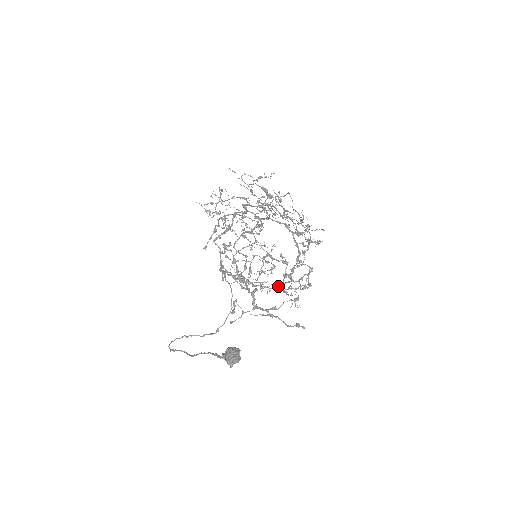
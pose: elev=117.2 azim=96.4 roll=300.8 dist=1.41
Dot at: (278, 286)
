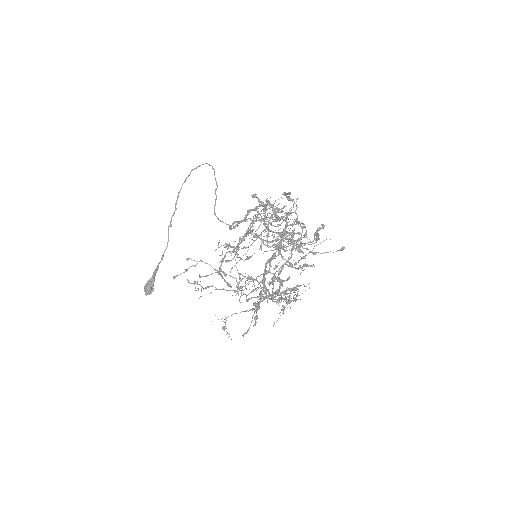
Dot at: (239, 277)
